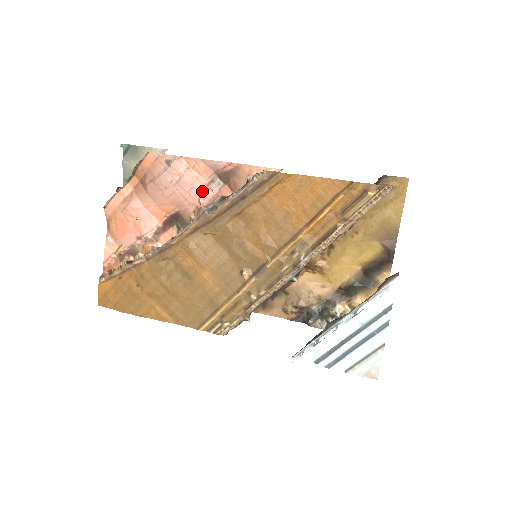
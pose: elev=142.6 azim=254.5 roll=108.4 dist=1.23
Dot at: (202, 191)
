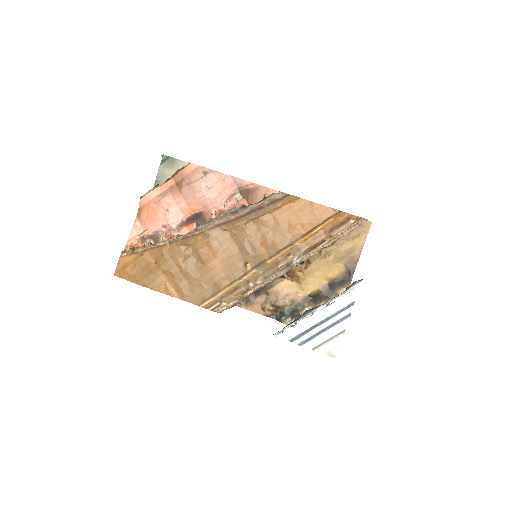
Dot at: (225, 200)
